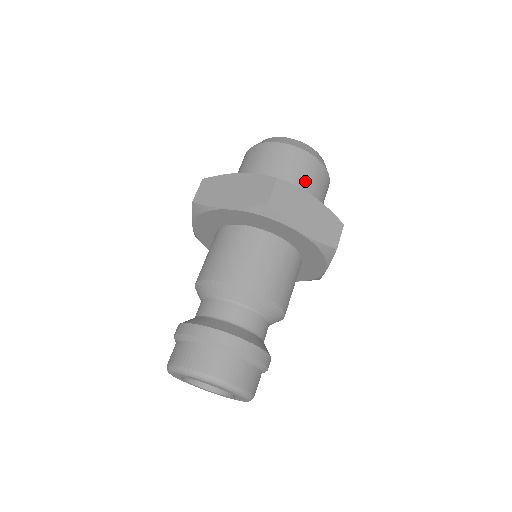
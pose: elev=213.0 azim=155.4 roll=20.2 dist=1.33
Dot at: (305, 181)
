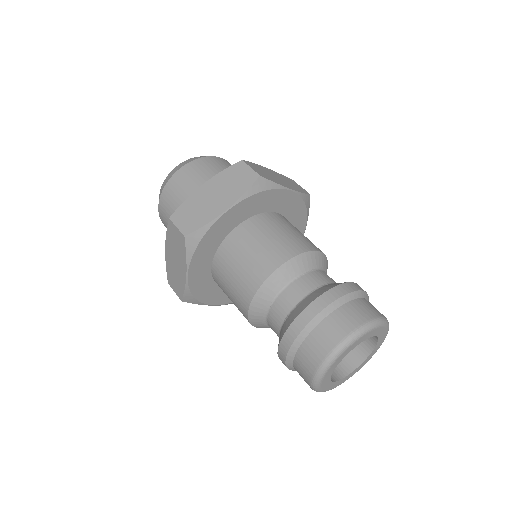
Dot at: occluded
